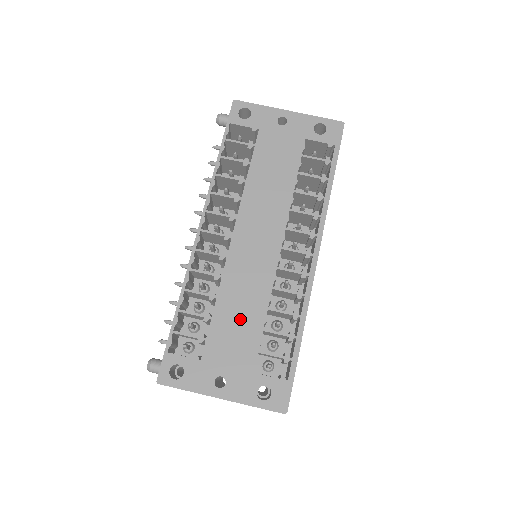
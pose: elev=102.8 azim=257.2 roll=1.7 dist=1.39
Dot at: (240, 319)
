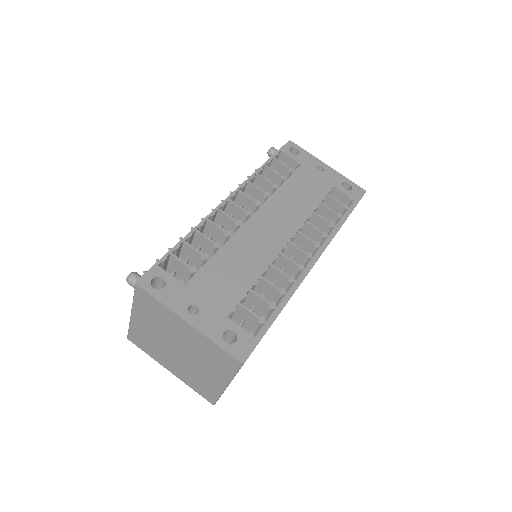
Dot at: (233, 272)
